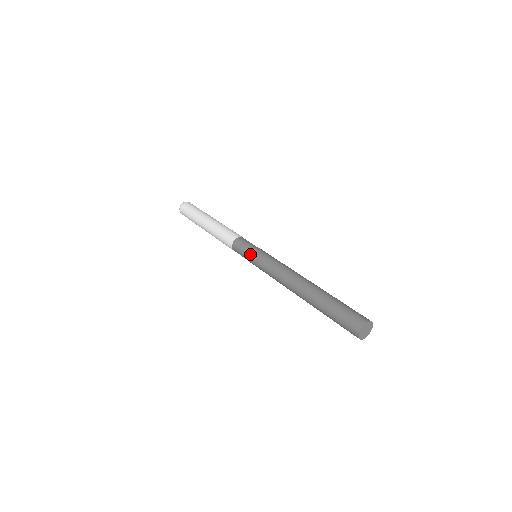
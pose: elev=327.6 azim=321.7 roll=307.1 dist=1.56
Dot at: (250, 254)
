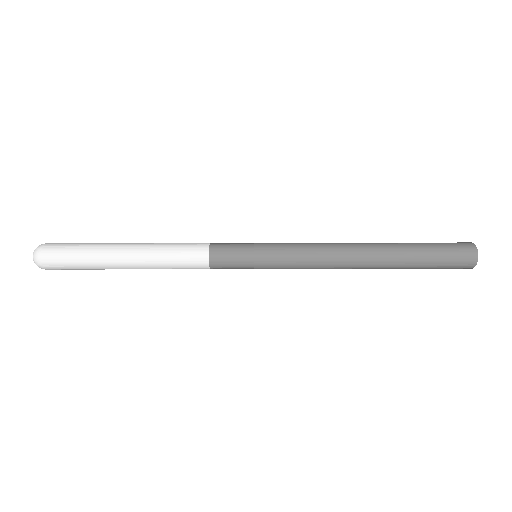
Dot at: (256, 263)
